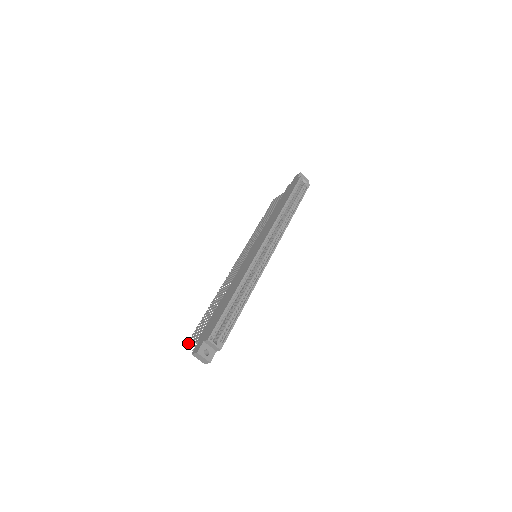
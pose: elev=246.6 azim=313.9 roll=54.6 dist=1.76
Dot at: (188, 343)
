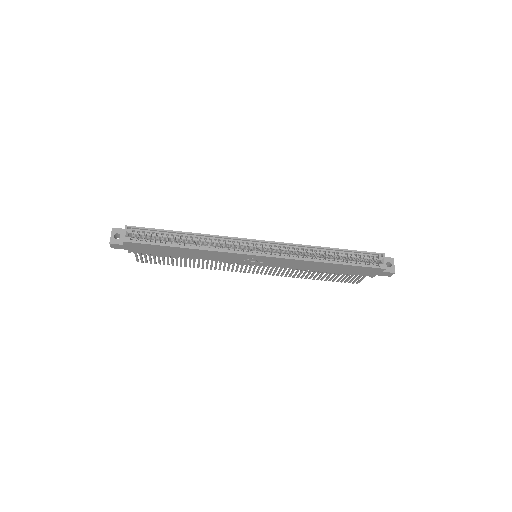
Dot at: occluded
